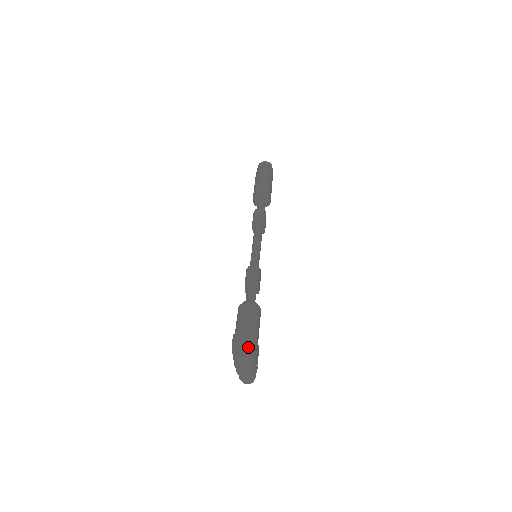
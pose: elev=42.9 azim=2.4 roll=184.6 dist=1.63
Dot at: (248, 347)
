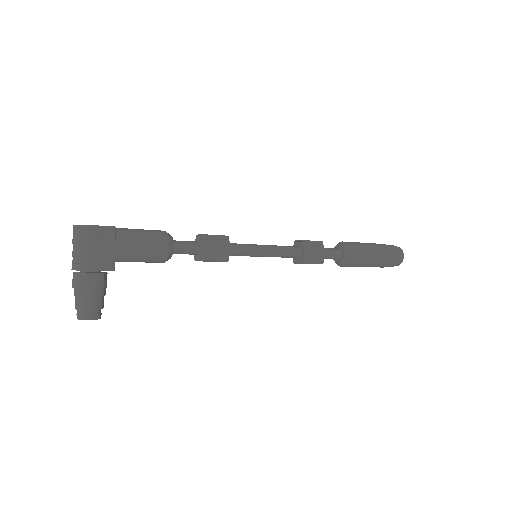
Dot at: occluded
